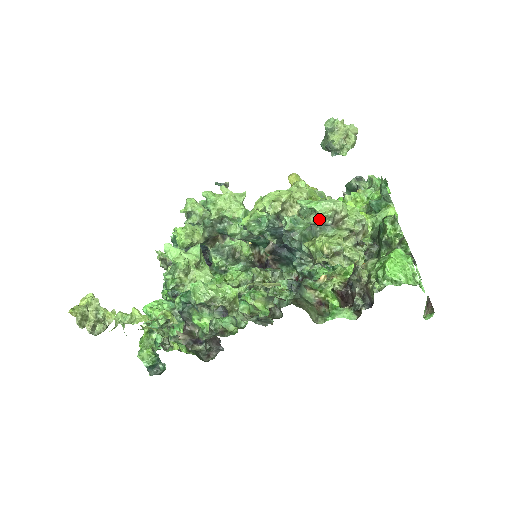
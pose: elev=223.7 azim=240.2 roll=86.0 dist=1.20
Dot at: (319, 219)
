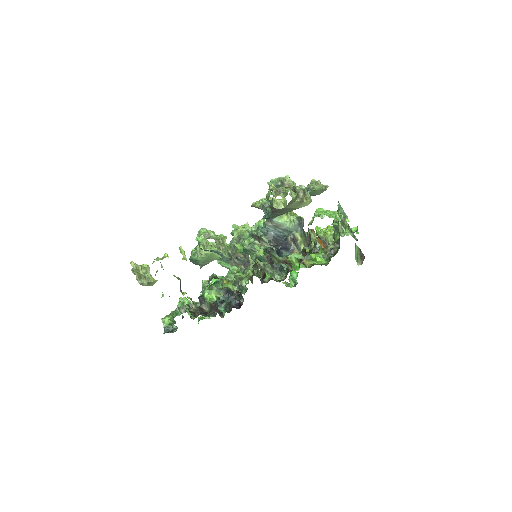
Dot at: (274, 182)
